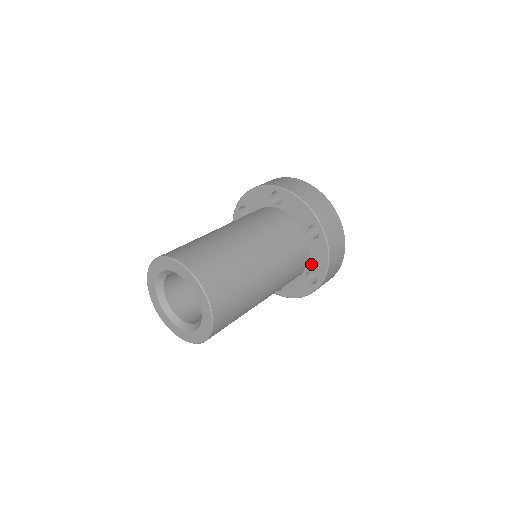
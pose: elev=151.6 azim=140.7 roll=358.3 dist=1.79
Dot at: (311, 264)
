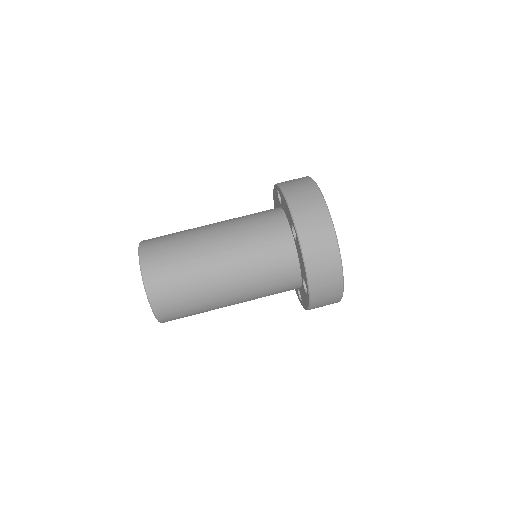
Dot at: (301, 291)
